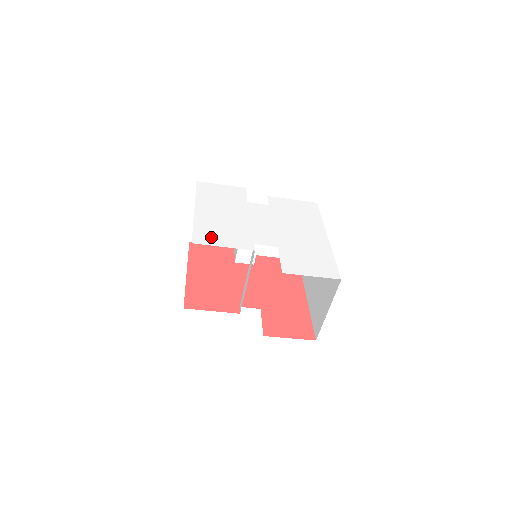
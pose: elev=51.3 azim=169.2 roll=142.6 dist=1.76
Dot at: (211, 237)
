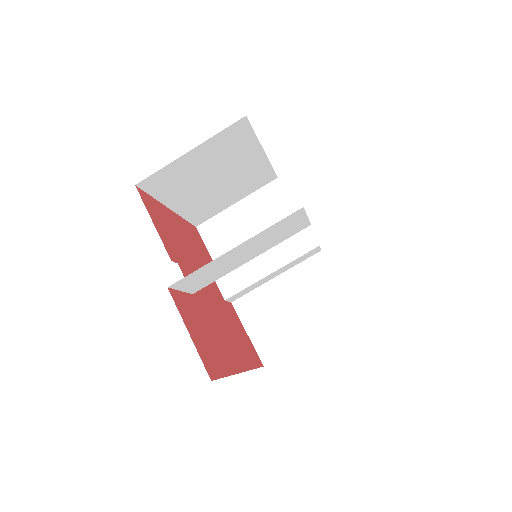
Dot at: occluded
